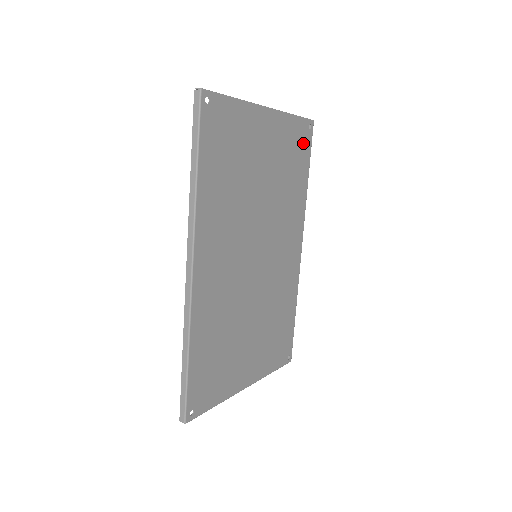
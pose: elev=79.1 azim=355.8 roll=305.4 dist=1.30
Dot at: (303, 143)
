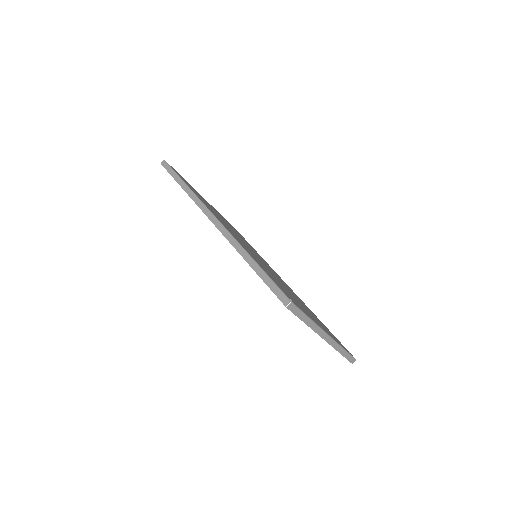
Dot at: occluded
